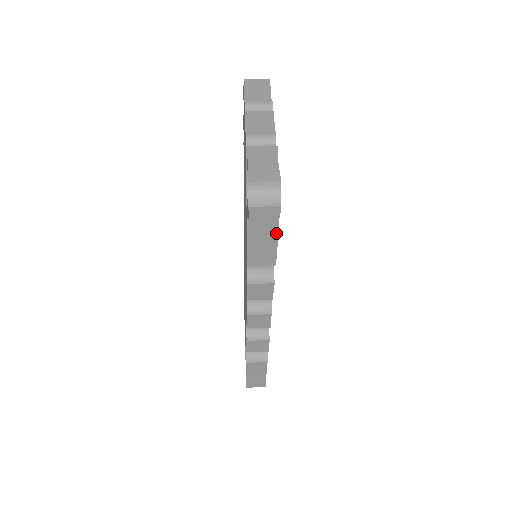
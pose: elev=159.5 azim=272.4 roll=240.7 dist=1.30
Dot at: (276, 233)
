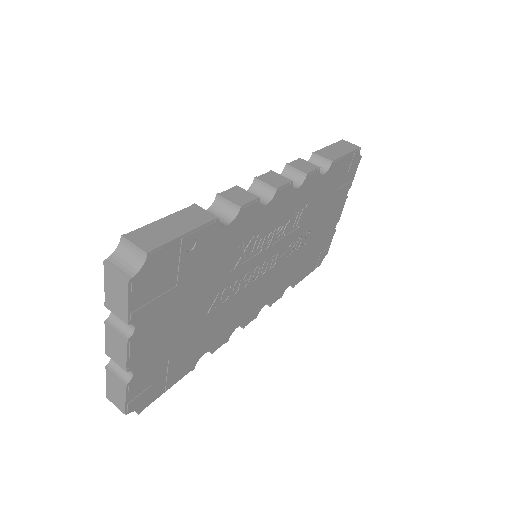
Dot at: (162, 392)
